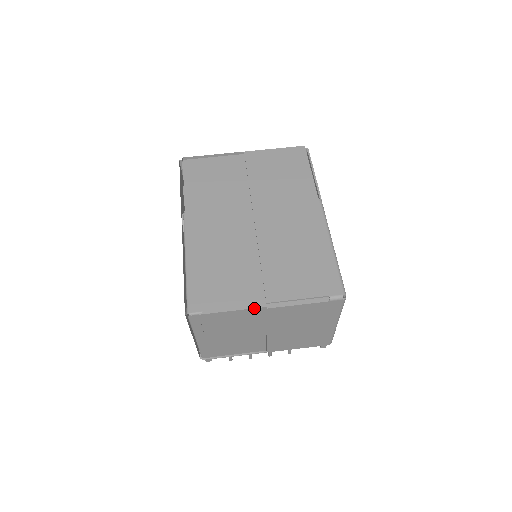
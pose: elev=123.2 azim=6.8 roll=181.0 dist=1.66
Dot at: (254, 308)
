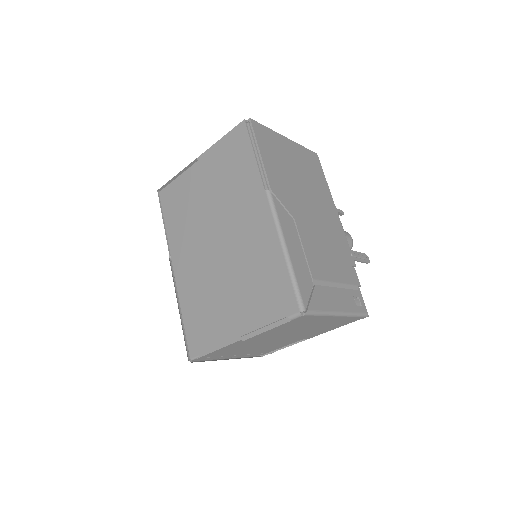
Dot at: (233, 343)
